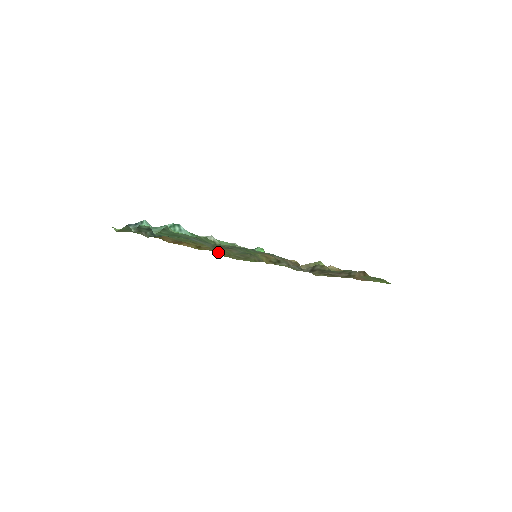
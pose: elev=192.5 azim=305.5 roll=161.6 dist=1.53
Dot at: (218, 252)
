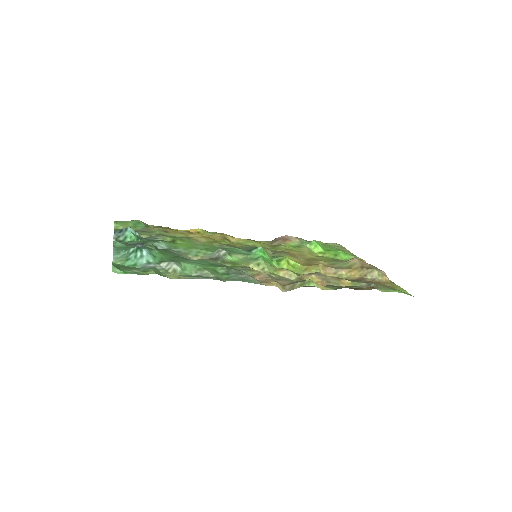
Dot at: (229, 240)
